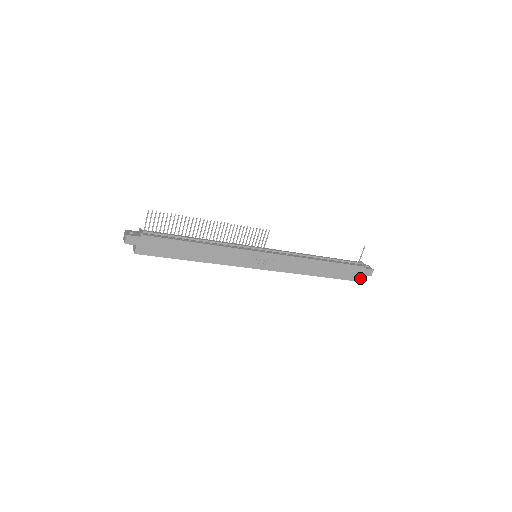
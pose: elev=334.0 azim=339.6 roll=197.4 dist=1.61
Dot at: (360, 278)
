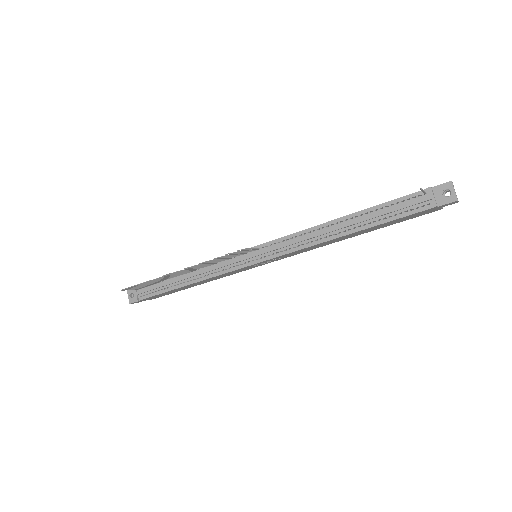
Dot at: (436, 209)
